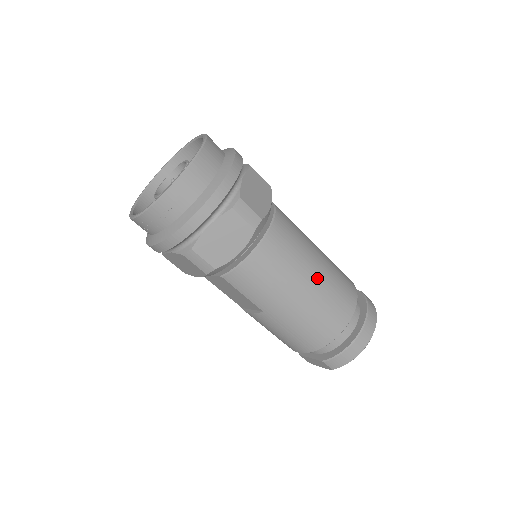
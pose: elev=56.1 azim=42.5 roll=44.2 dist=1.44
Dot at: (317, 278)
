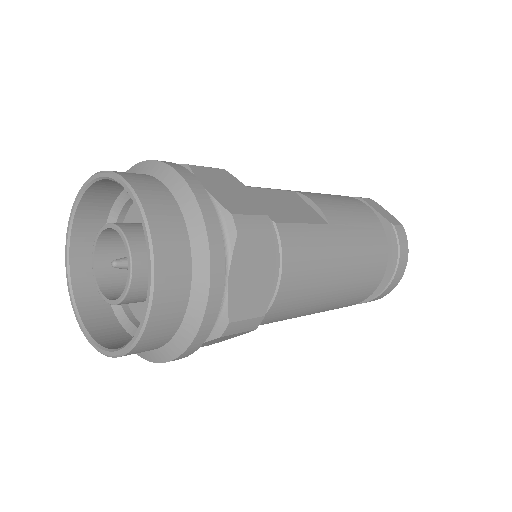
Dot at: (338, 291)
